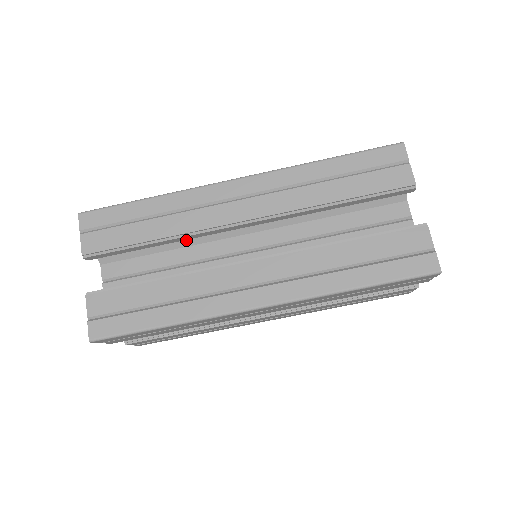
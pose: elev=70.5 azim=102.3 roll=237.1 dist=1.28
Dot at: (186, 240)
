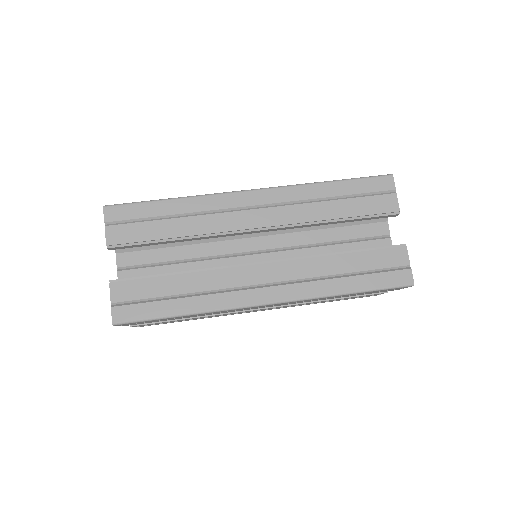
Dot at: occluded
